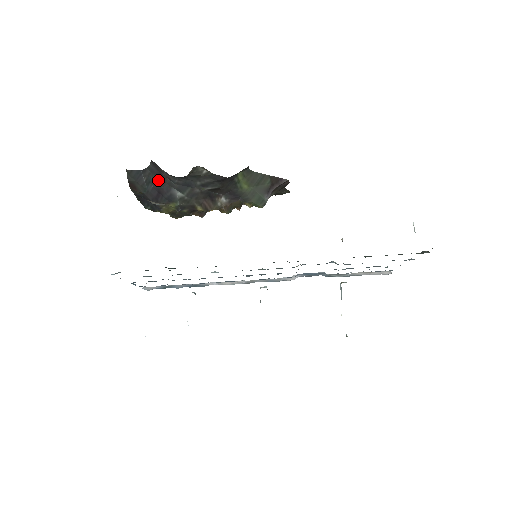
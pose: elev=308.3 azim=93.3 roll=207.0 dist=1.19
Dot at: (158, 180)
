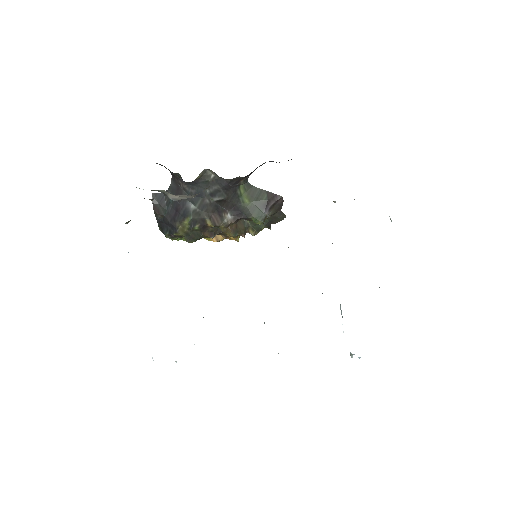
Dot at: occluded
